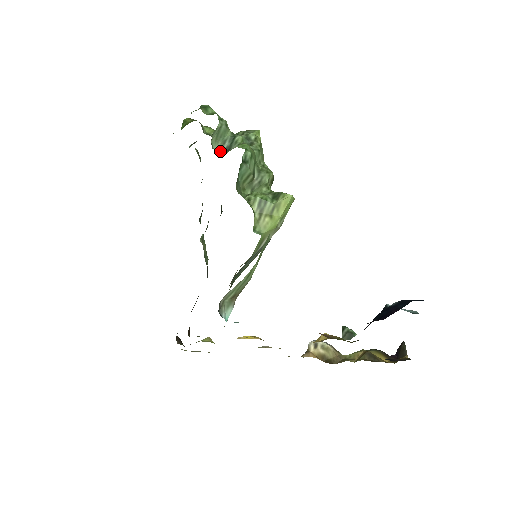
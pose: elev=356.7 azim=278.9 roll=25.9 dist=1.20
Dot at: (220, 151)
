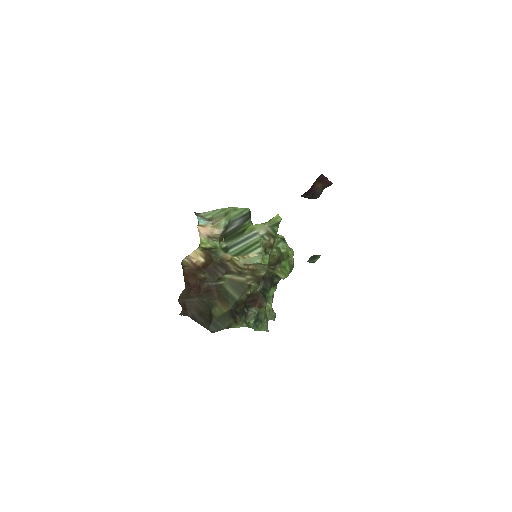
Dot at: occluded
